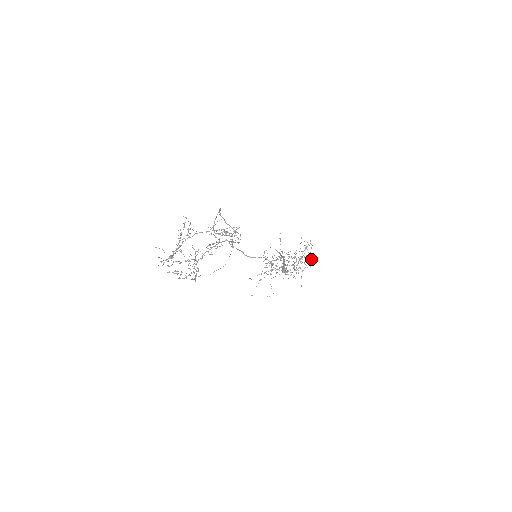
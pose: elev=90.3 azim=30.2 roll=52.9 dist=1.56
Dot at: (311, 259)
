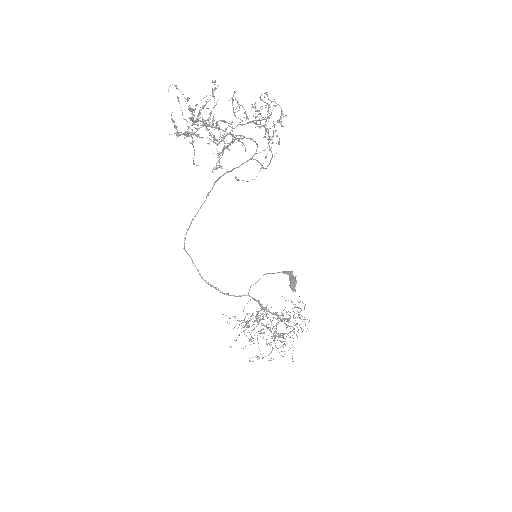
Dot at: (301, 328)
